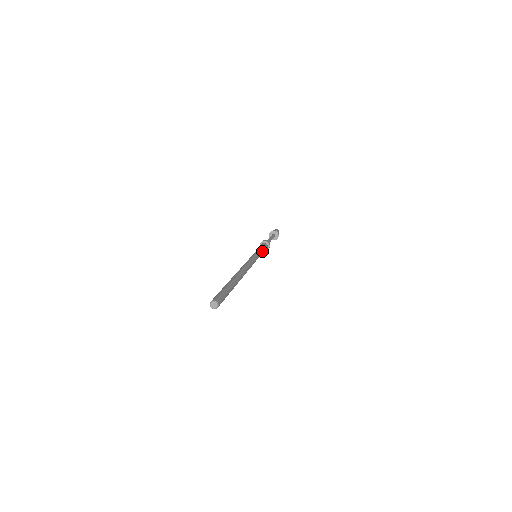
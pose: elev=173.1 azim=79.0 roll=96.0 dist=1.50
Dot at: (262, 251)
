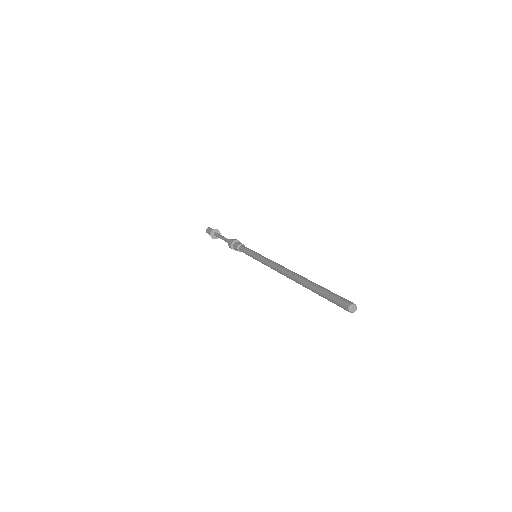
Dot at: occluded
